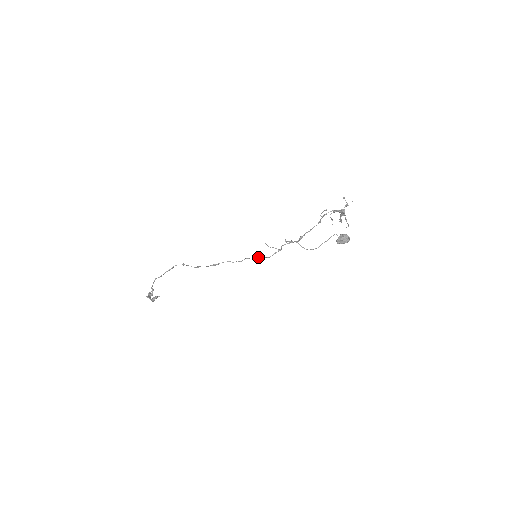
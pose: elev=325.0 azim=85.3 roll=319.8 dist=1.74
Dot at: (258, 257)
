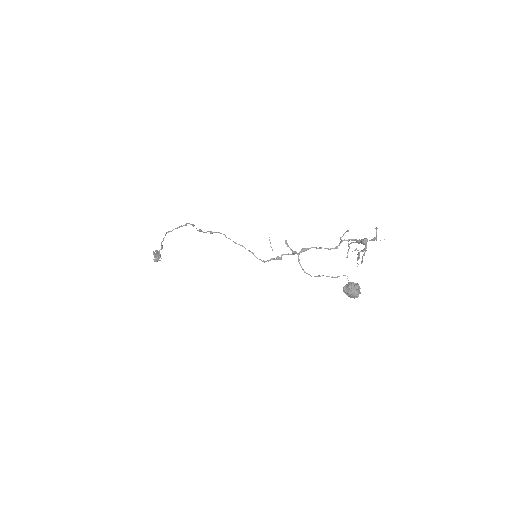
Dot at: occluded
